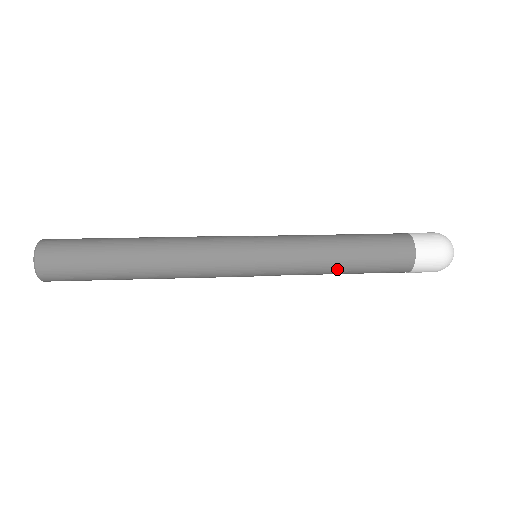
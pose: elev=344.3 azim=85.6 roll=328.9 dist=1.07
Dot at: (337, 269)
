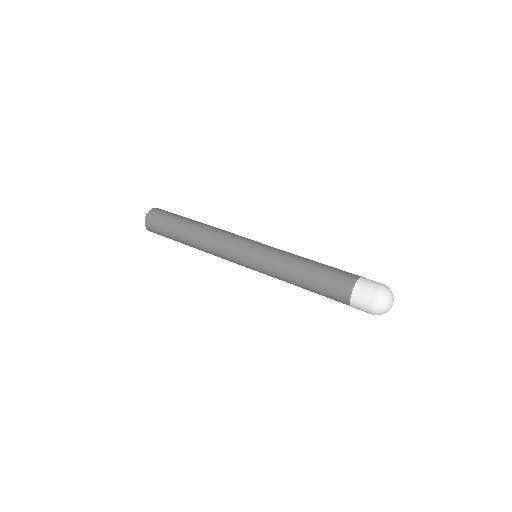
Dot at: (297, 285)
